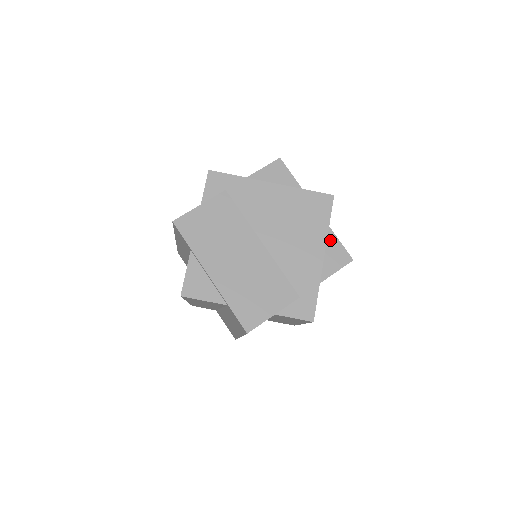
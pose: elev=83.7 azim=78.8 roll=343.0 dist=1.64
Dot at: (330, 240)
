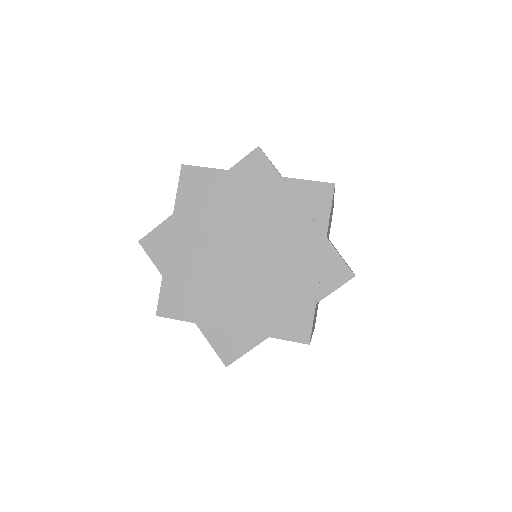
Dot at: (297, 188)
